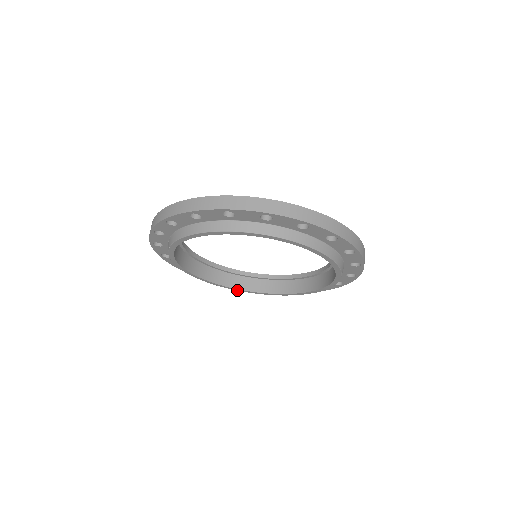
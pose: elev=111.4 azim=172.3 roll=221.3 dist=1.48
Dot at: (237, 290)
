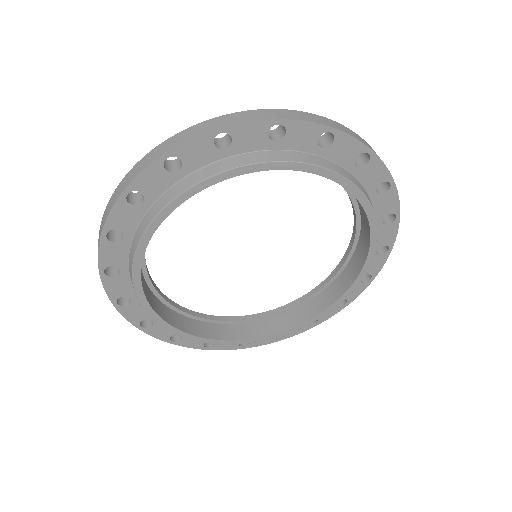
Dot at: (264, 340)
